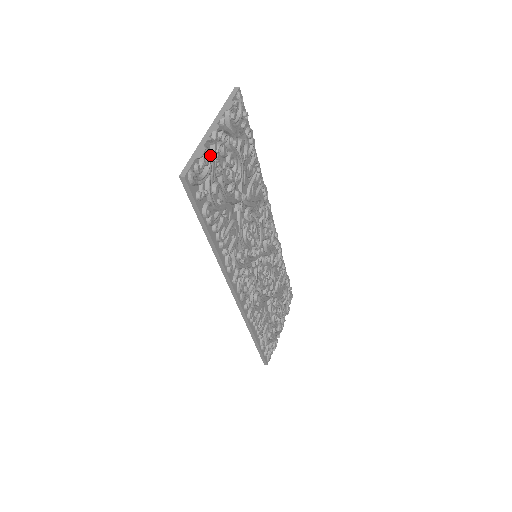
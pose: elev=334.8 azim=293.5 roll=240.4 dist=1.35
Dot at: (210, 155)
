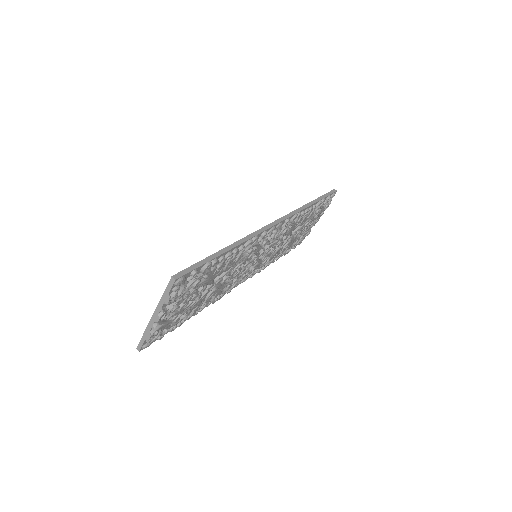
Dot at: (158, 329)
